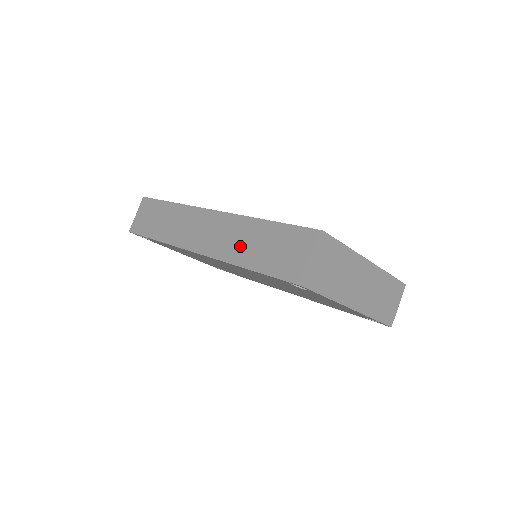
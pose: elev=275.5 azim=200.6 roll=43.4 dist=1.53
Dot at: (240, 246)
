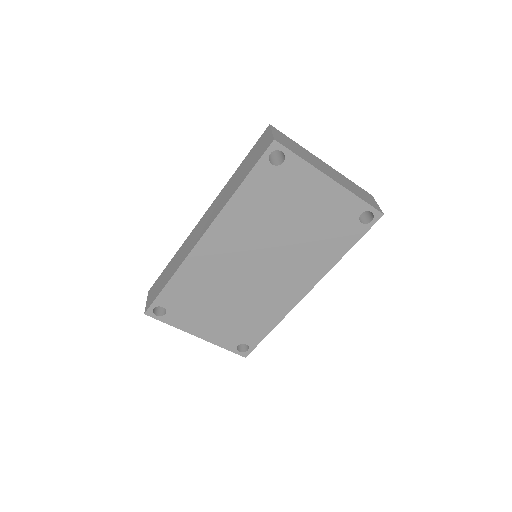
Dot at: (228, 192)
